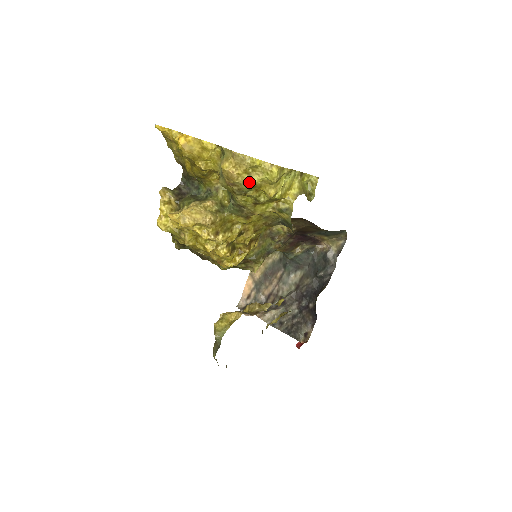
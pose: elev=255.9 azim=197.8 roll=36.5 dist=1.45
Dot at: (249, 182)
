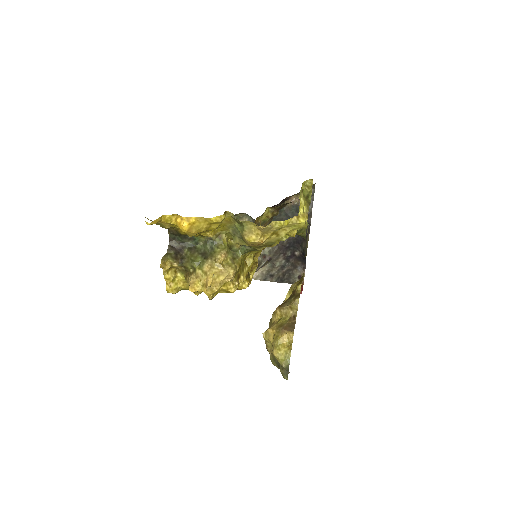
Dot at: (277, 239)
